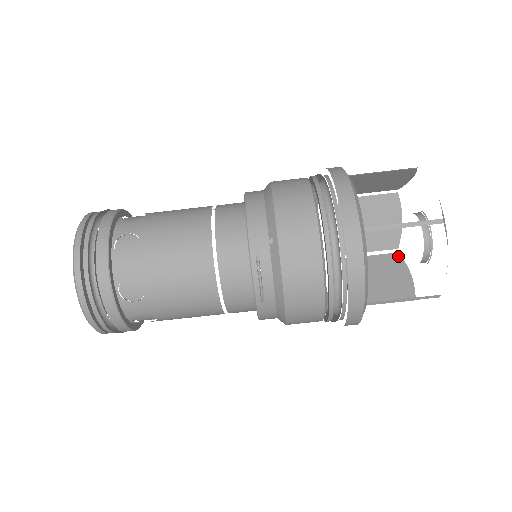
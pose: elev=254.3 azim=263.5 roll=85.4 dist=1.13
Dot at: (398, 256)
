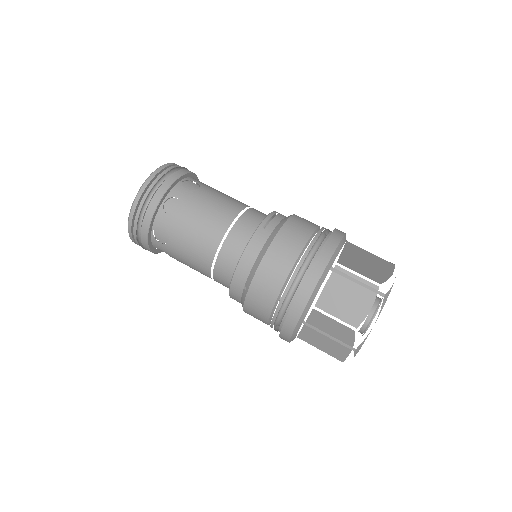
Dot at: occluded
